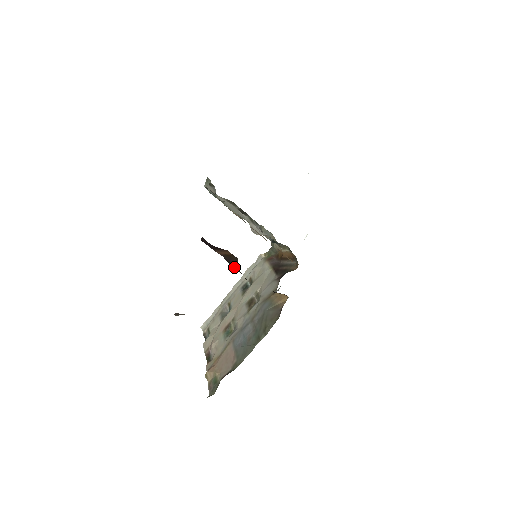
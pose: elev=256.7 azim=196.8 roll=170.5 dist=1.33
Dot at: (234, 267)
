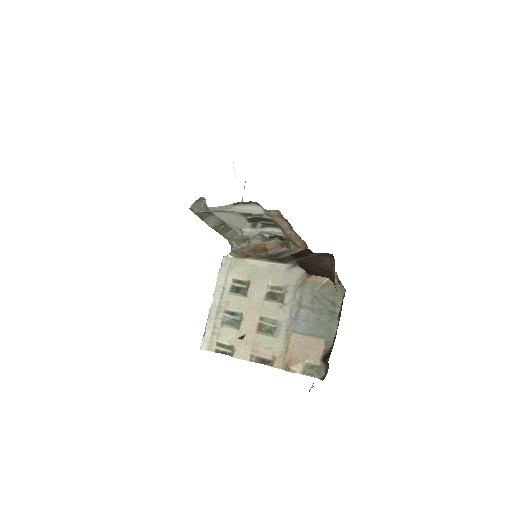
Dot at: (308, 266)
